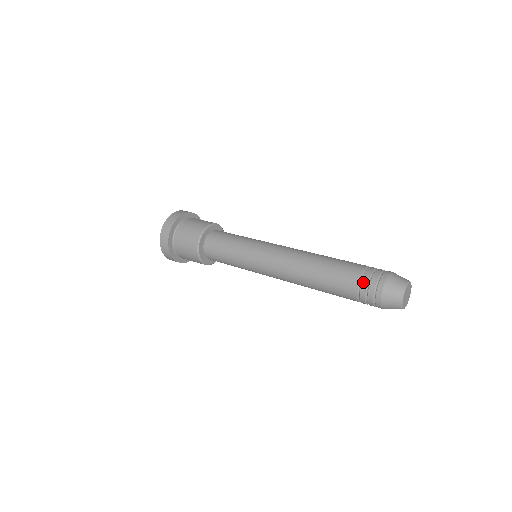
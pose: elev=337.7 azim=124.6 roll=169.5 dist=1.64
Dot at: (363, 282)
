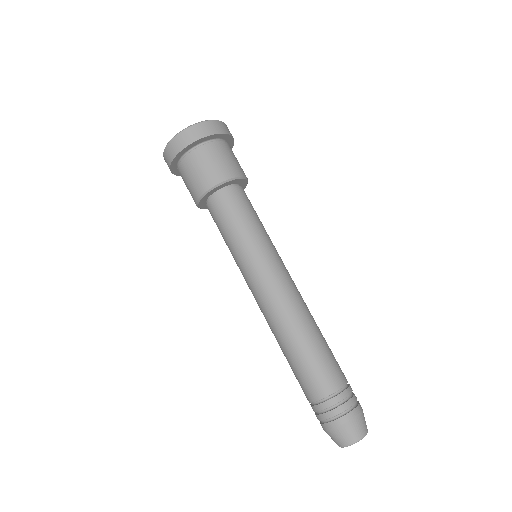
Dot at: occluded
